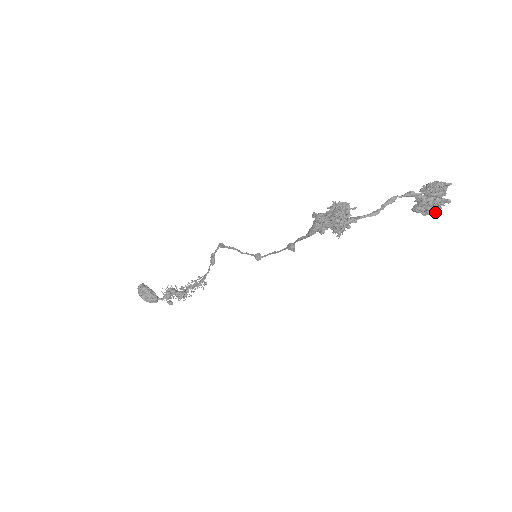
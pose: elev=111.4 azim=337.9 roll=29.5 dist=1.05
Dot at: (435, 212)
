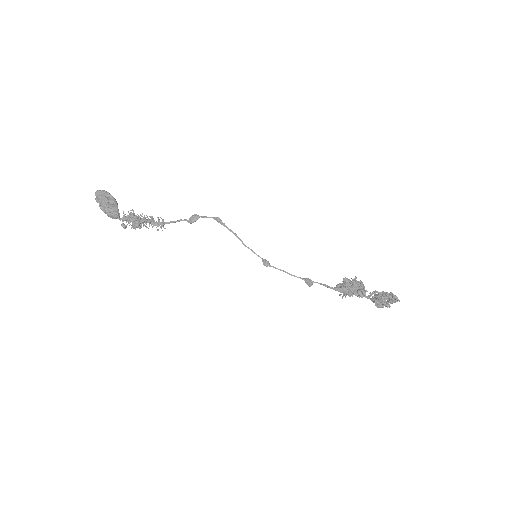
Dot at: (380, 307)
